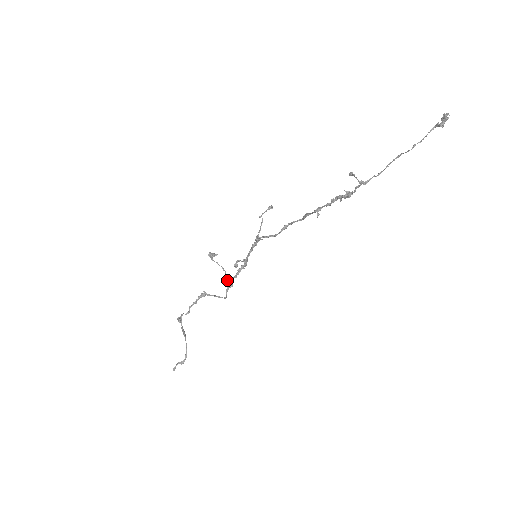
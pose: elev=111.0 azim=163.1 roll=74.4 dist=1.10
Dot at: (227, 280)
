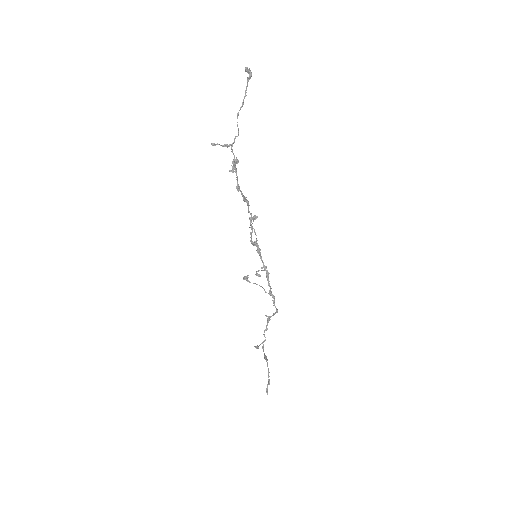
Dot at: occluded
